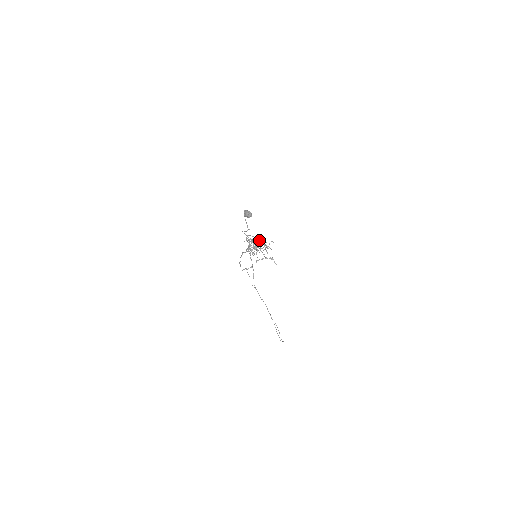
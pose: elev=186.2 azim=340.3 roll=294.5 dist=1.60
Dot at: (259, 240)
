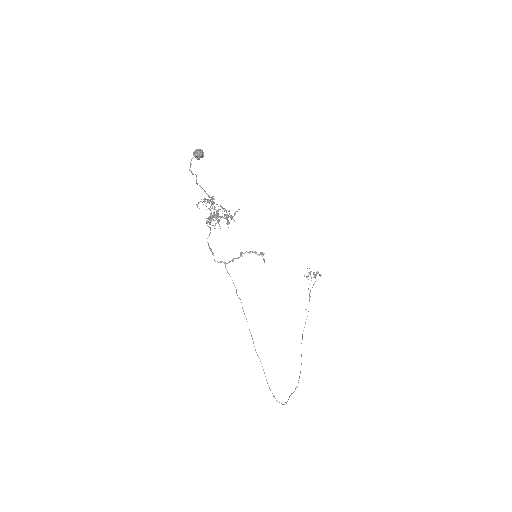
Dot at: (213, 198)
